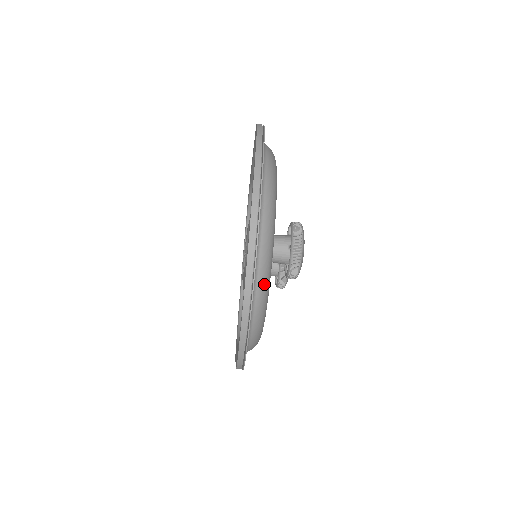
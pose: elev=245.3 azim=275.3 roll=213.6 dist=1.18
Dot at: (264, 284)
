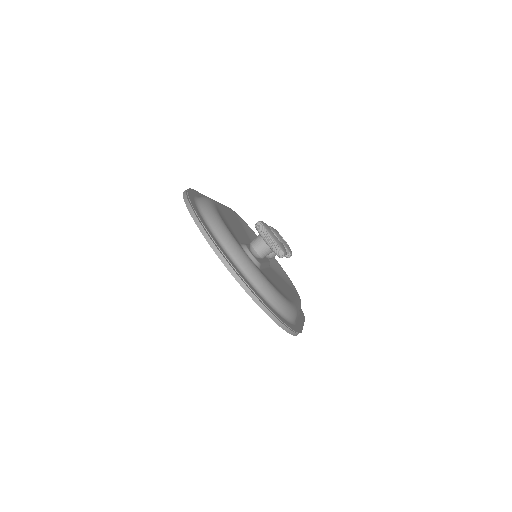
Dot at: (264, 286)
